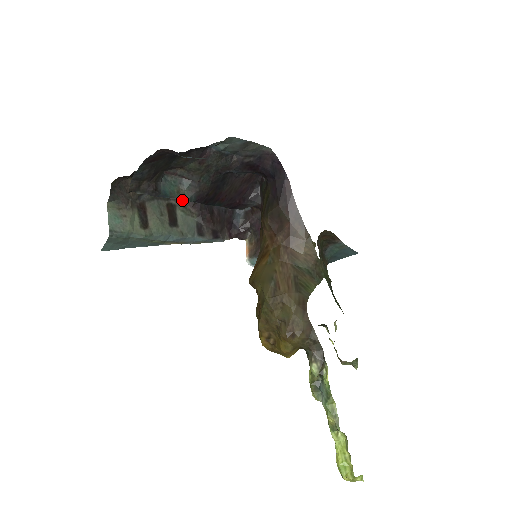
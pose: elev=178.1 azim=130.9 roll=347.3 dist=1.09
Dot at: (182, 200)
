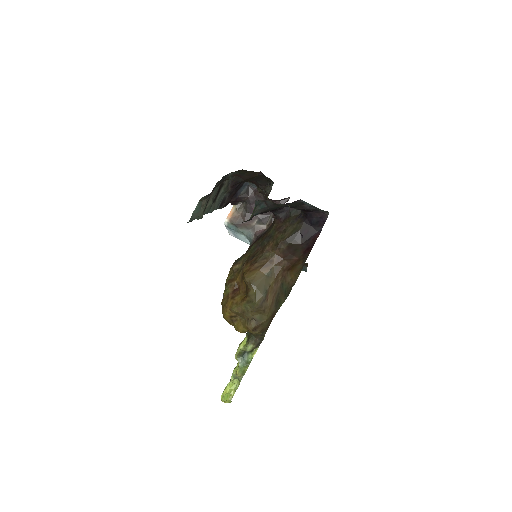
Dot at: (230, 180)
